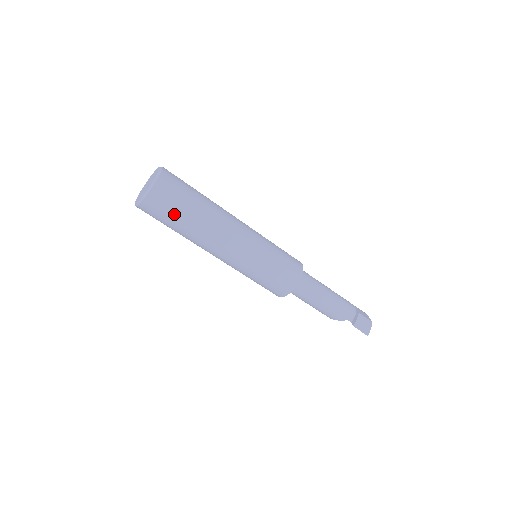
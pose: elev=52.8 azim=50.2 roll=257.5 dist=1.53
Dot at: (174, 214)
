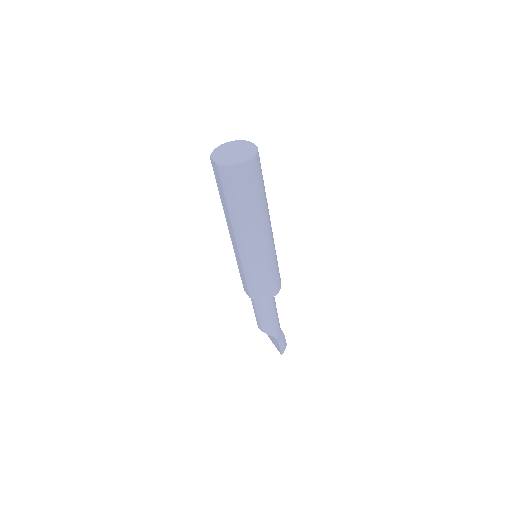
Dot at: (249, 191)
